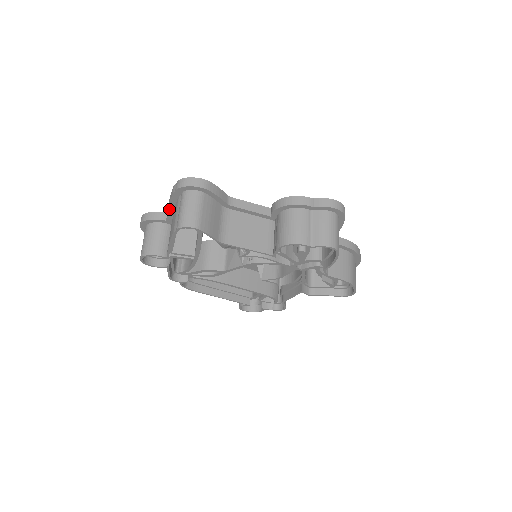
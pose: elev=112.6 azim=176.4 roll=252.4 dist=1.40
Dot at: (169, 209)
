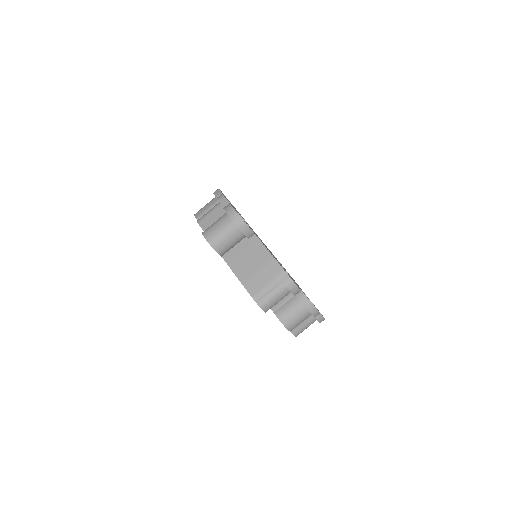
Dot at: (262, 255)
